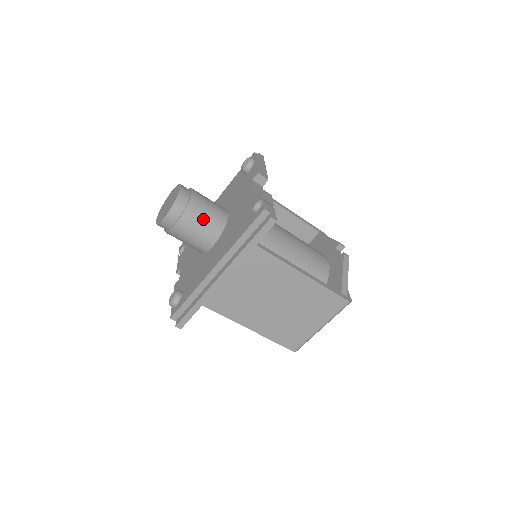
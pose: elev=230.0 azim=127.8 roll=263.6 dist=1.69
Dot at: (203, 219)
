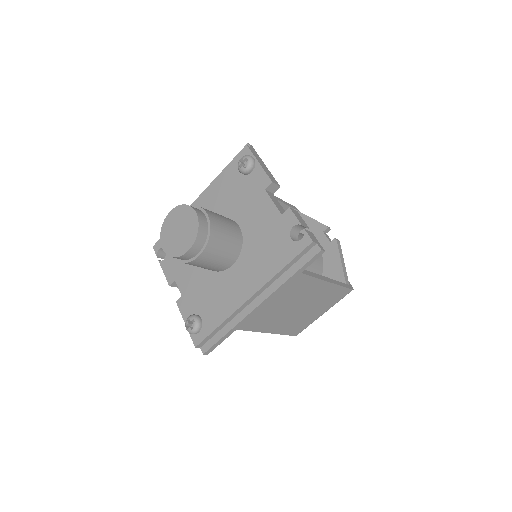
Dot at: (224, 244)
